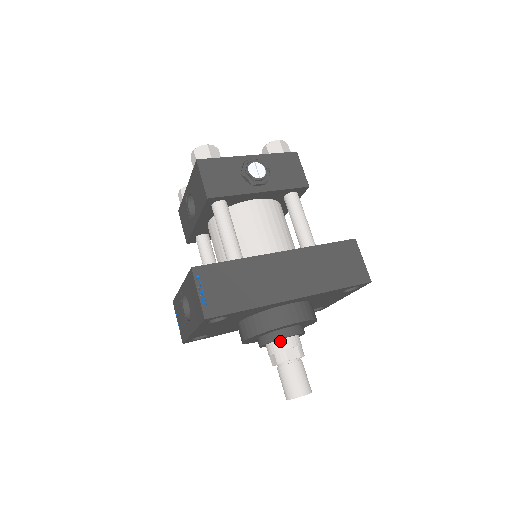
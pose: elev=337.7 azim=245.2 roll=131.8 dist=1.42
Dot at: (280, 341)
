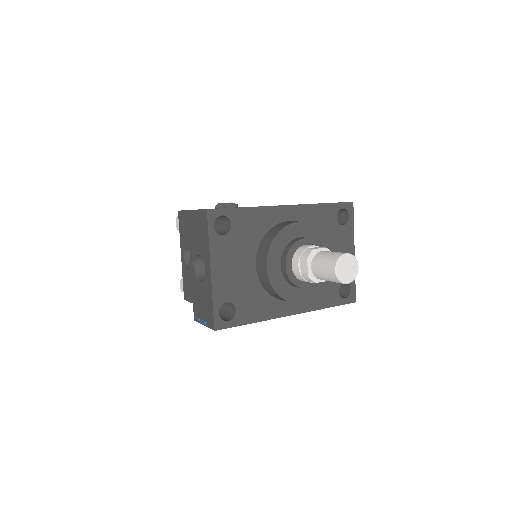
Dot at: (299, 248)
